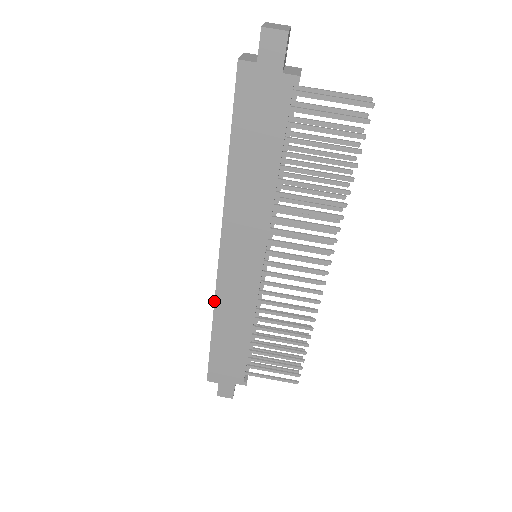
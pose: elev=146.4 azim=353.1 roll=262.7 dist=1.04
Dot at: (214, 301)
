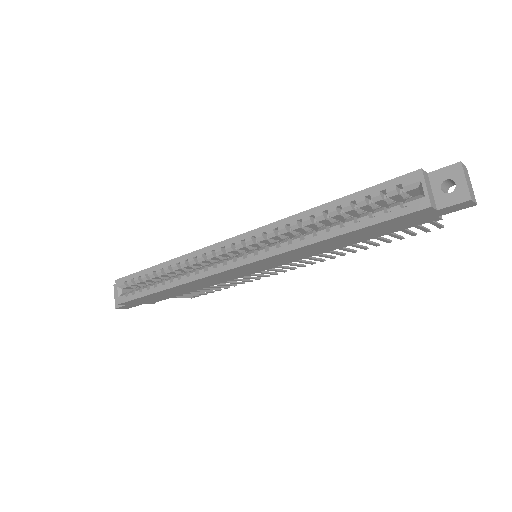
Dot at: (194, 281)
